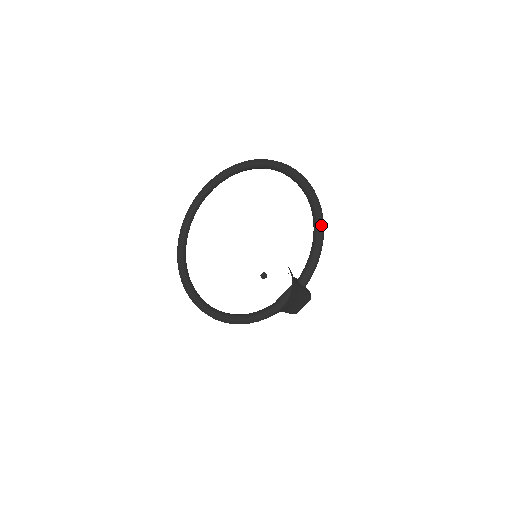
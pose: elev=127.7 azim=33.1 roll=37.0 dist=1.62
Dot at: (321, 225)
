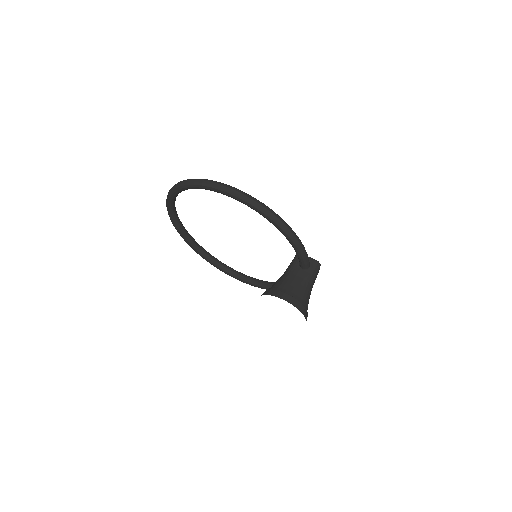
Dot at: (283, 228)
